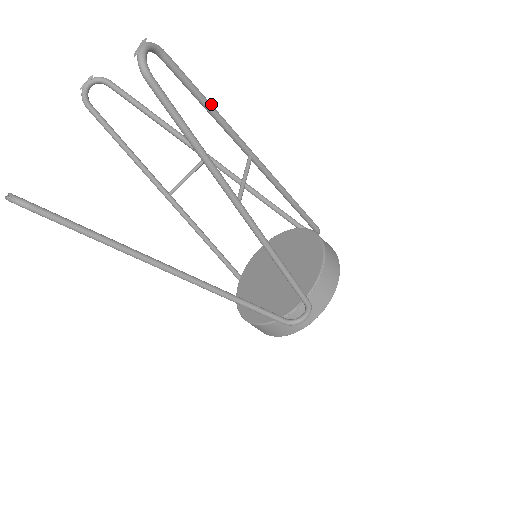
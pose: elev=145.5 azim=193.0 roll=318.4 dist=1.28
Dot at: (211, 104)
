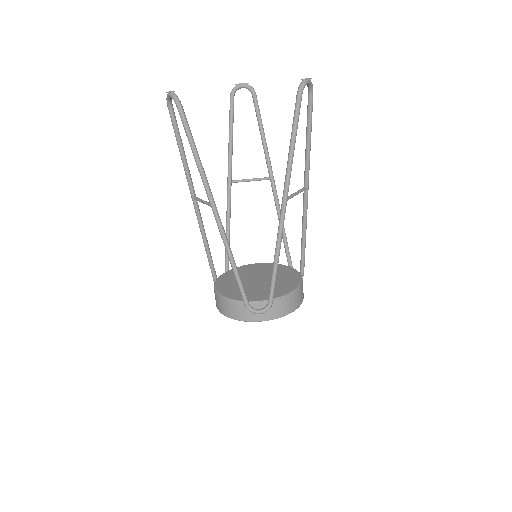
Dot at: occluded
